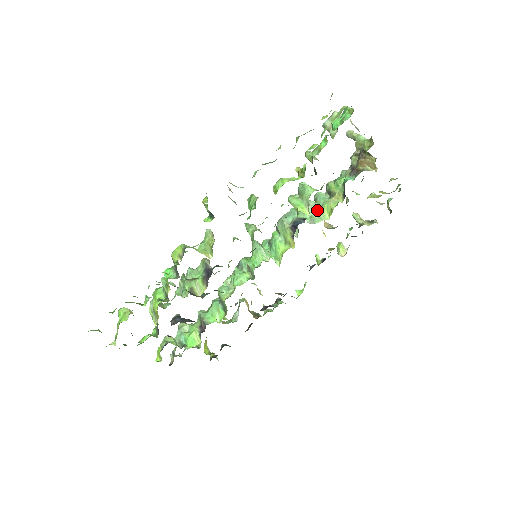
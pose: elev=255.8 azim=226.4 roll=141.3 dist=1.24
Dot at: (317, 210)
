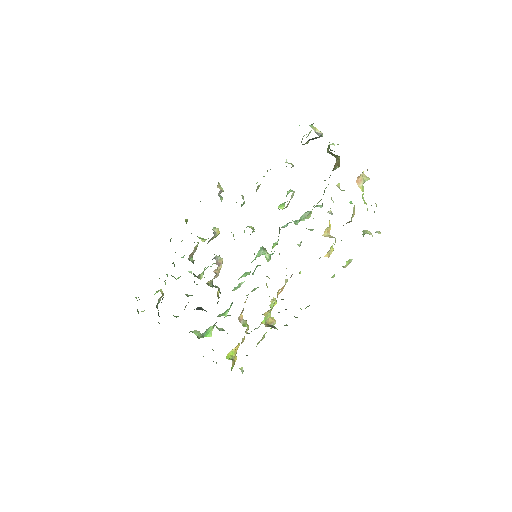
Dot at: (307, 215)
